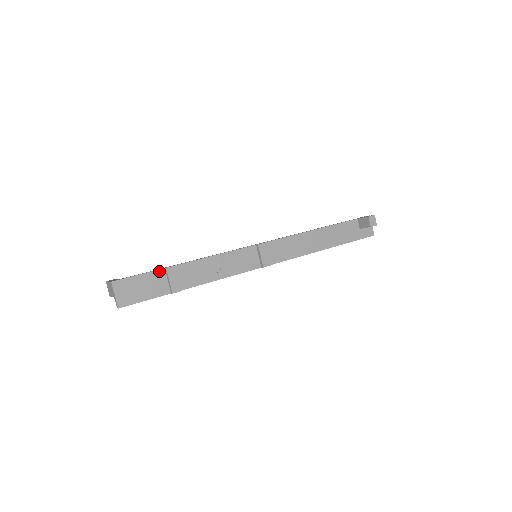
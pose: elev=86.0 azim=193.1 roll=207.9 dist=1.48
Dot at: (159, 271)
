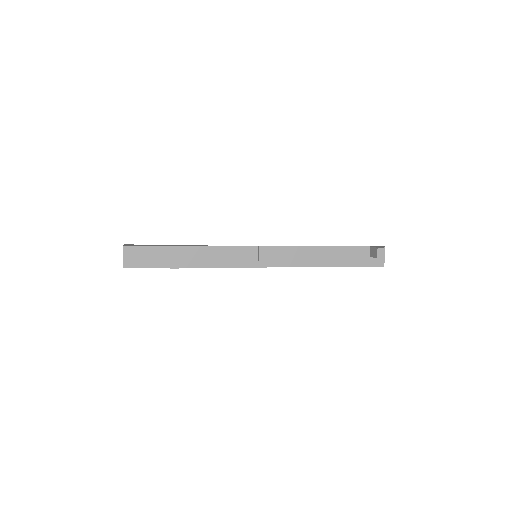
Dot at: (164, 247)
